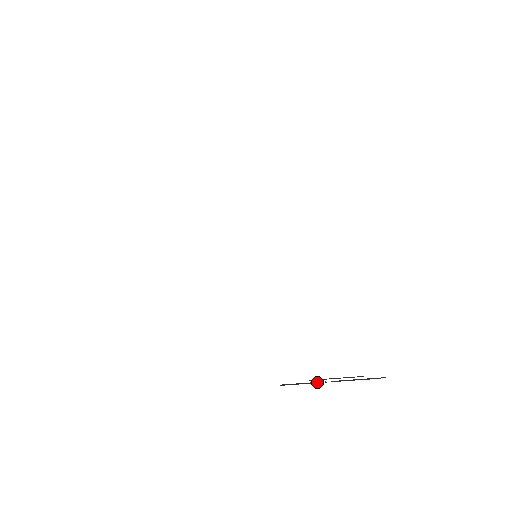
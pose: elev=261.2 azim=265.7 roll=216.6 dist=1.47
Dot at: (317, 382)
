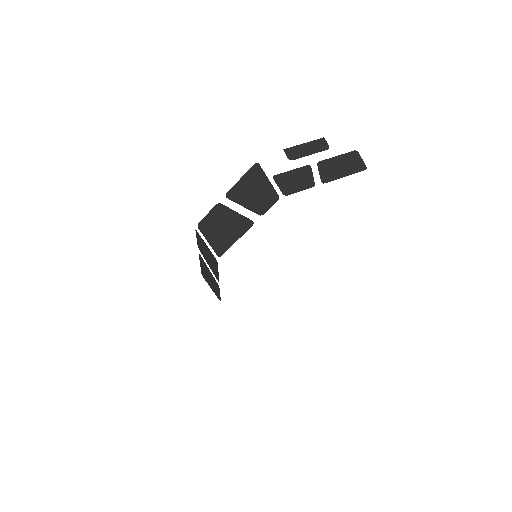
Dot at: (308, 175)
